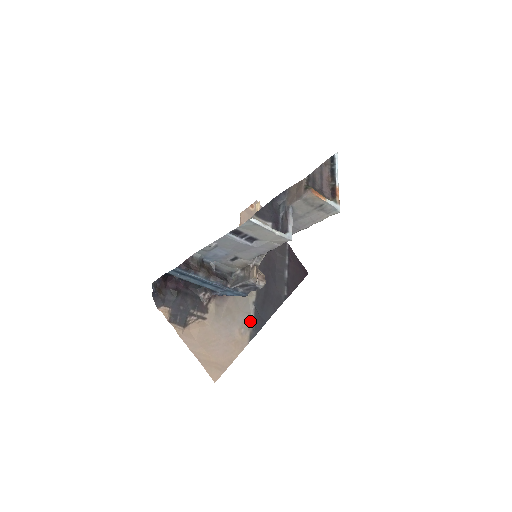
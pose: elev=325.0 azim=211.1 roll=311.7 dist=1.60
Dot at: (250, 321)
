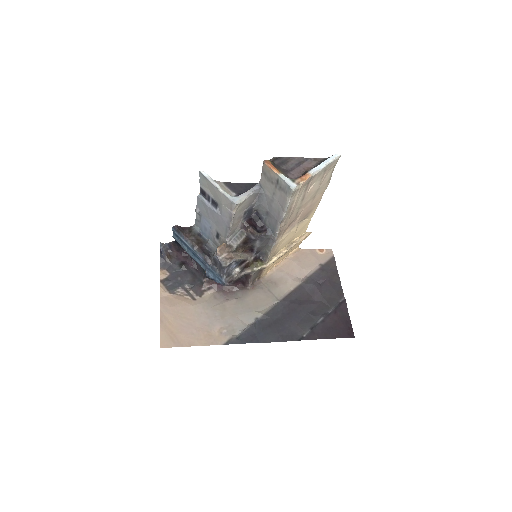
Dot at: (240, 330)
